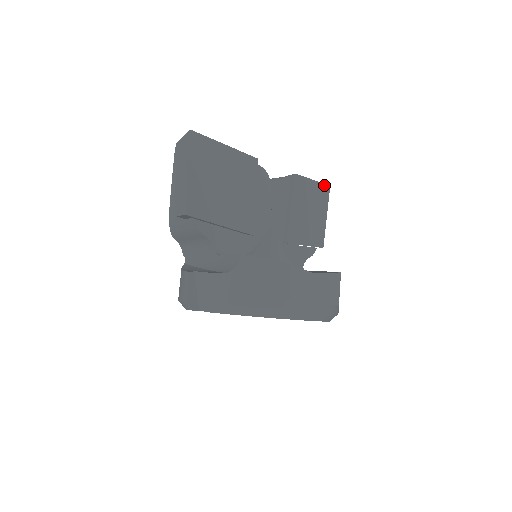
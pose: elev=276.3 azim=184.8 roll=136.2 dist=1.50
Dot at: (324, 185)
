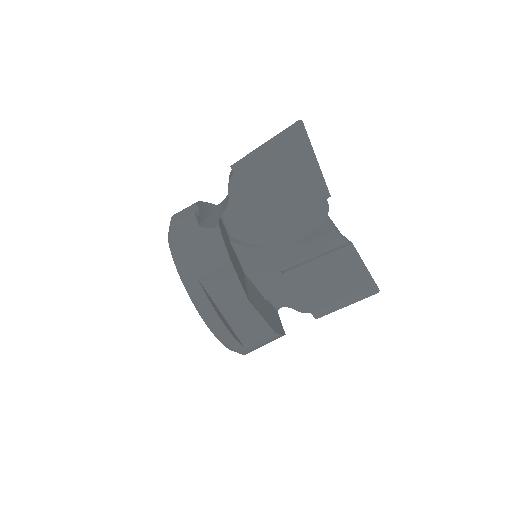
Dot at: (375, 284)
